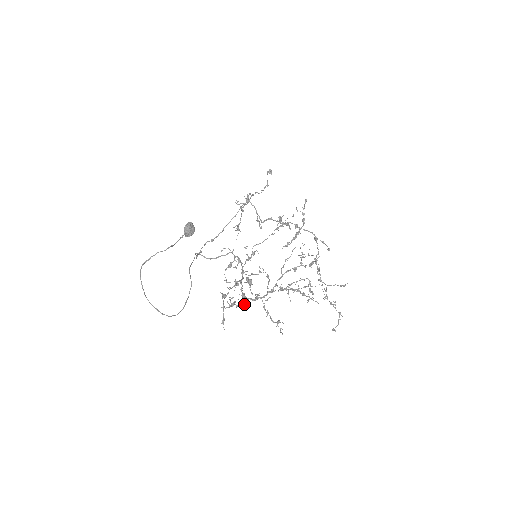
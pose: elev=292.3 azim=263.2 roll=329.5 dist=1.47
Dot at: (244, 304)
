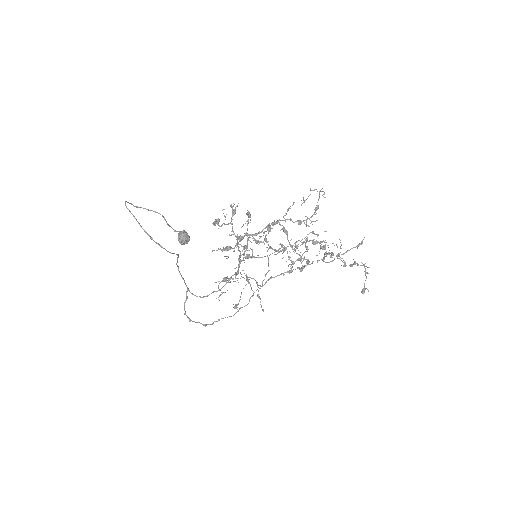
Dot at: occluded
